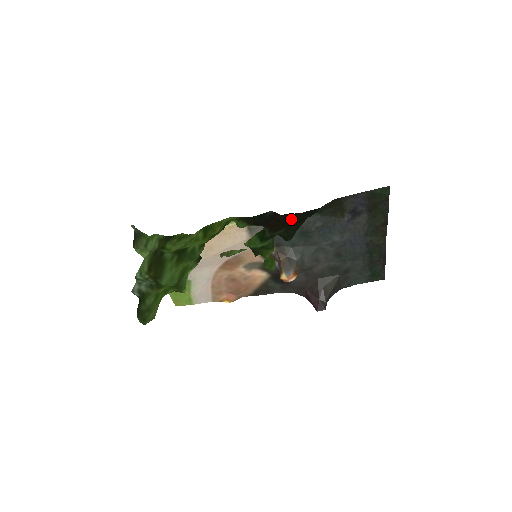
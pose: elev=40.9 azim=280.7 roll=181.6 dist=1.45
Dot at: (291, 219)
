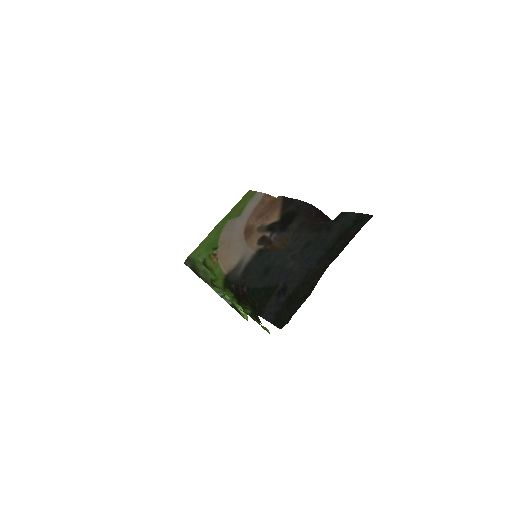
Dot at: occluded
